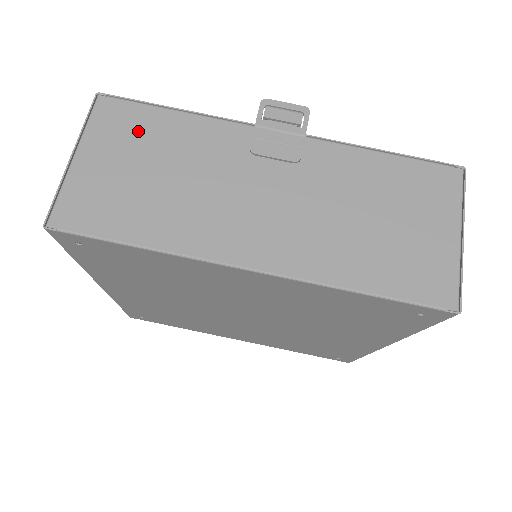
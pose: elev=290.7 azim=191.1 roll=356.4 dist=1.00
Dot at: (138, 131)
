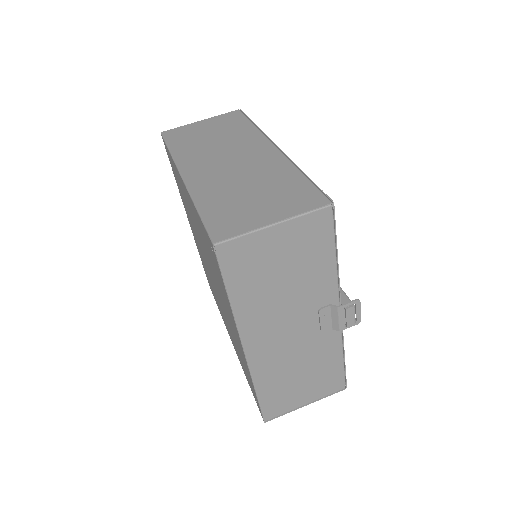
Dot at: (311, 247)
